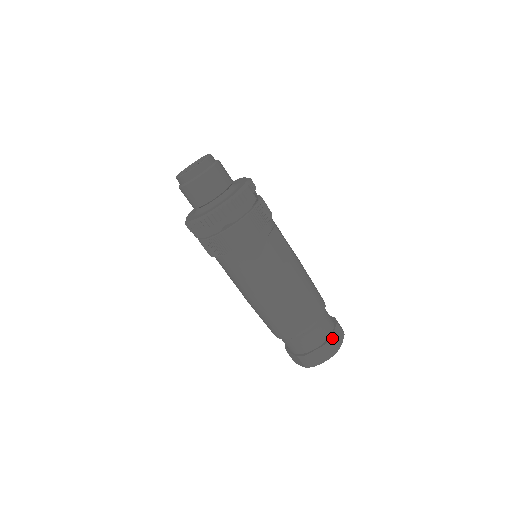
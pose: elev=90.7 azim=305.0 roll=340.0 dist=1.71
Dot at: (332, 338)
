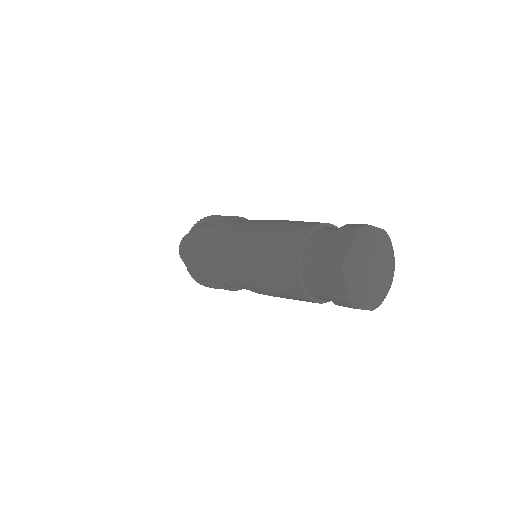
Dot at: (349, 224)
